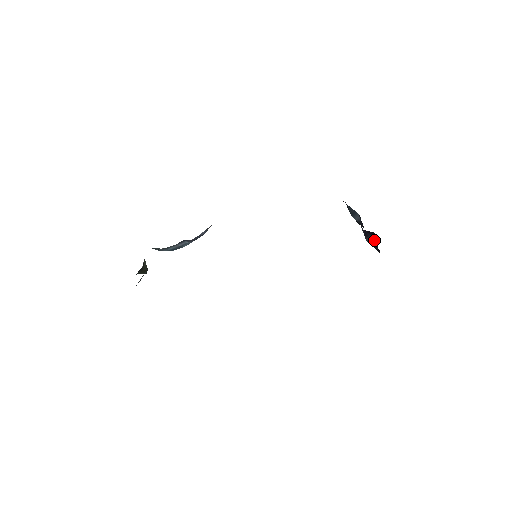
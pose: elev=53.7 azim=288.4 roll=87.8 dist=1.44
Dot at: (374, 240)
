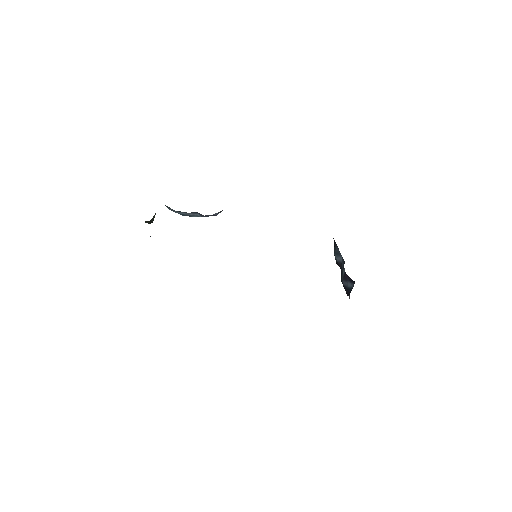
Dot at: (350, 286)
